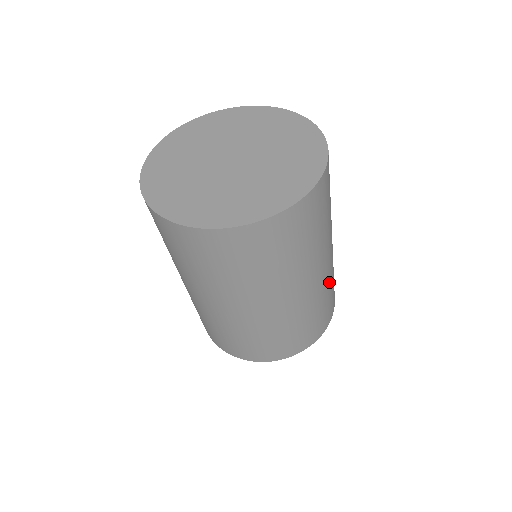
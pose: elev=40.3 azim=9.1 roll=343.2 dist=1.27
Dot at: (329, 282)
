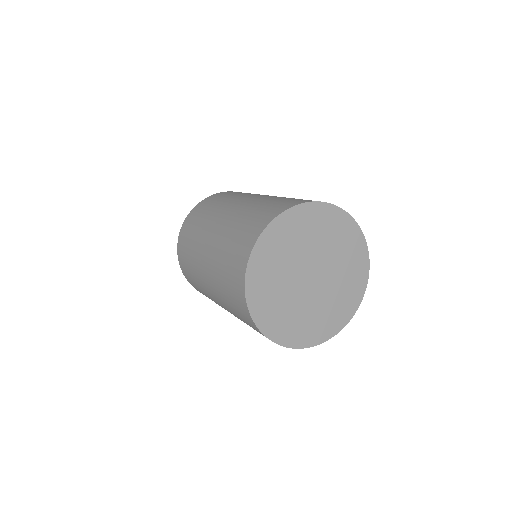
Dot at: occluded
